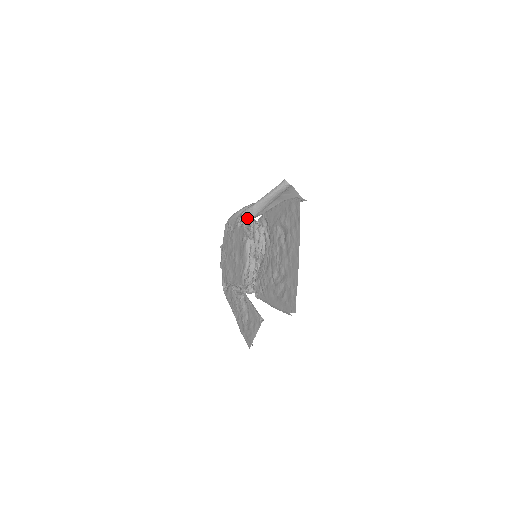
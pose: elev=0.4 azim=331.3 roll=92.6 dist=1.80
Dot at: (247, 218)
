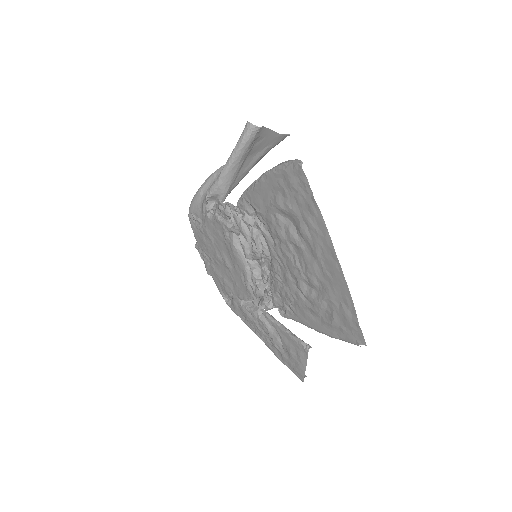
Dot at: occluded
